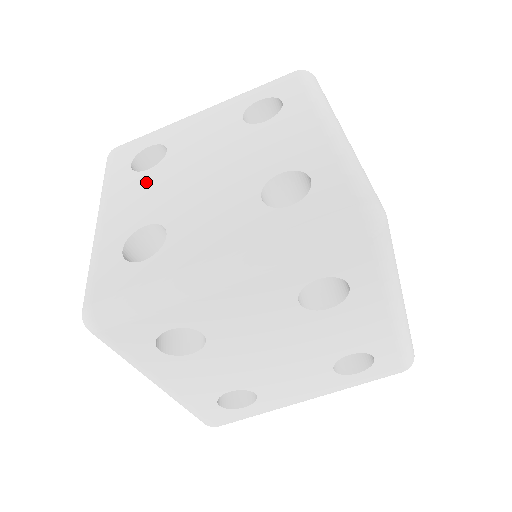
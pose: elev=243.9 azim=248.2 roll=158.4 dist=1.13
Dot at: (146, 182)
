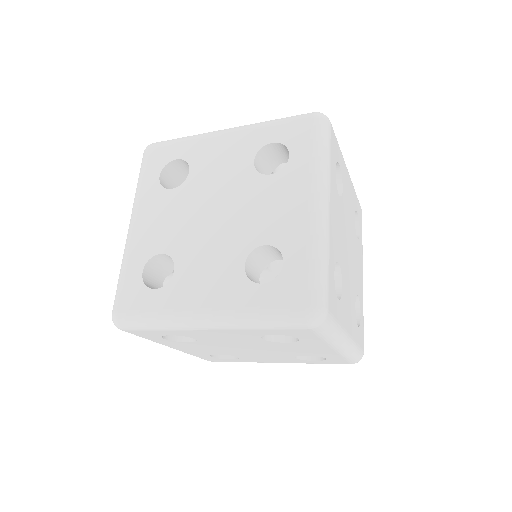
Dot at: (168, 204)
